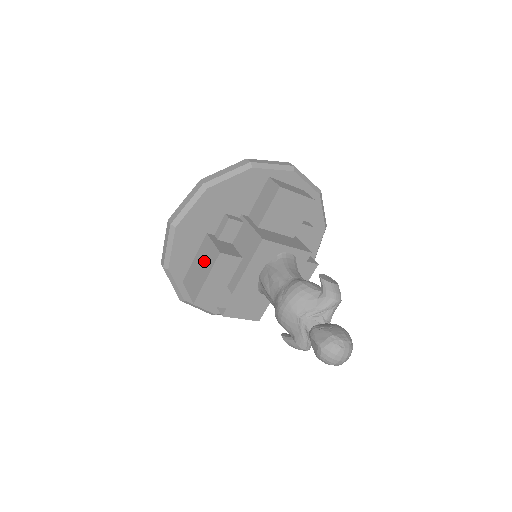
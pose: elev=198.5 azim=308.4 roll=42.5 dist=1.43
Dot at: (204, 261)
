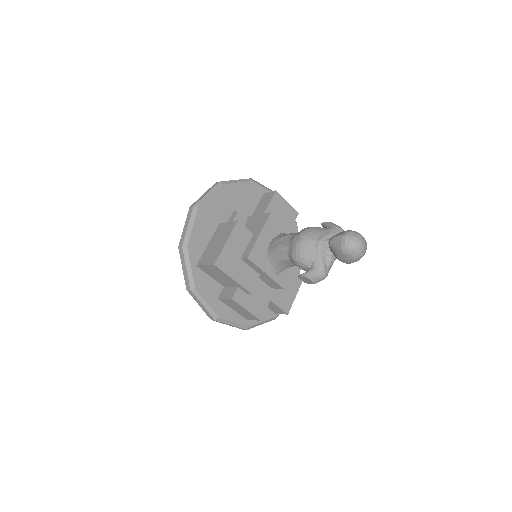
Dot at: (221, 236)
